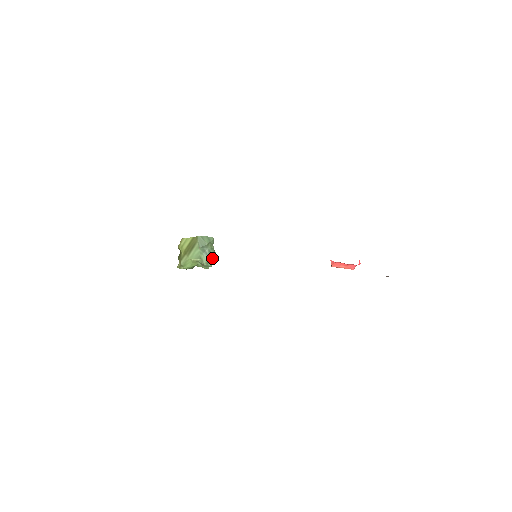
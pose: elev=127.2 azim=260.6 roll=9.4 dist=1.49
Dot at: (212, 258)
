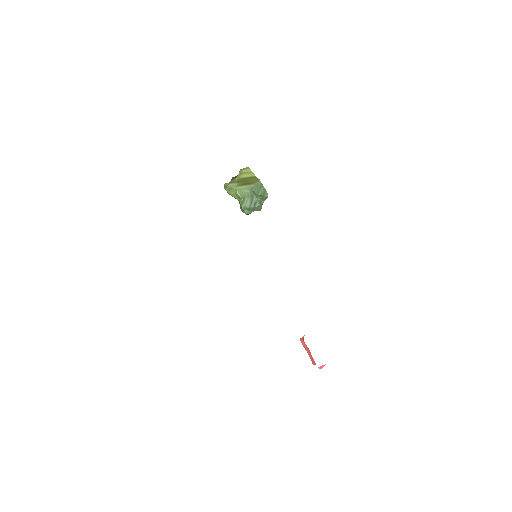
Dot at: (253, 209)
